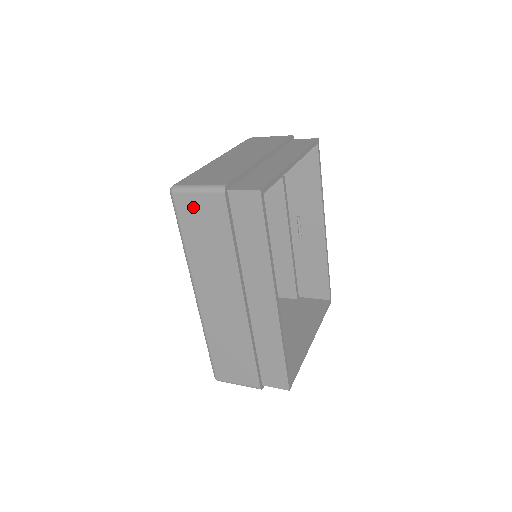
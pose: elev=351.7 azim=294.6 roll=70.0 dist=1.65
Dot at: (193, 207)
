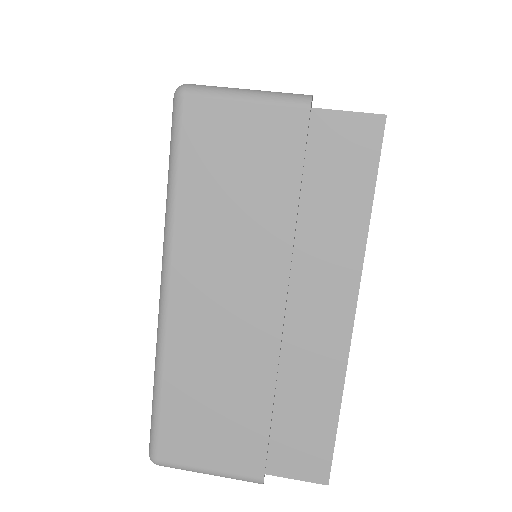
Dot at: occluded
